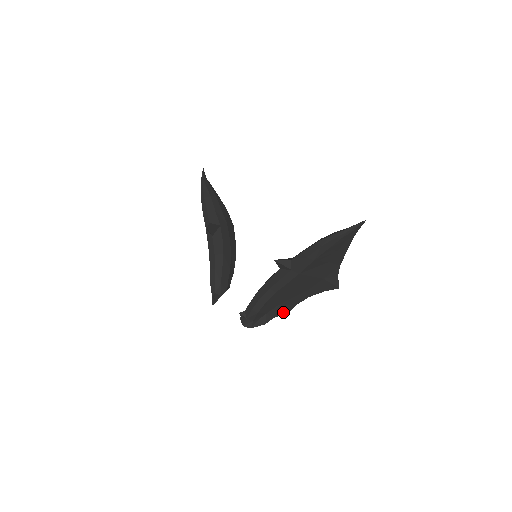
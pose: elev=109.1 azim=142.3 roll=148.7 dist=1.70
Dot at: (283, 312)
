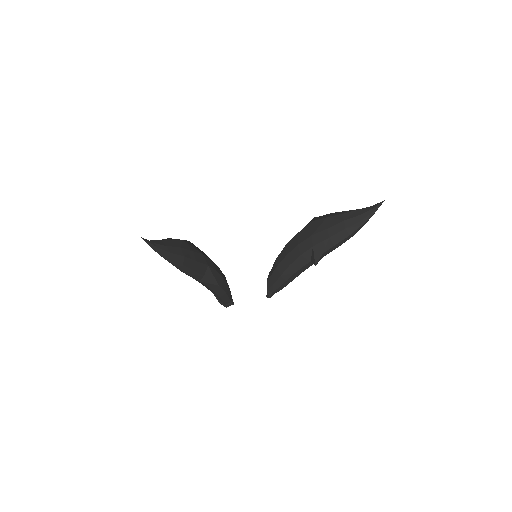
Dot at: occluded
